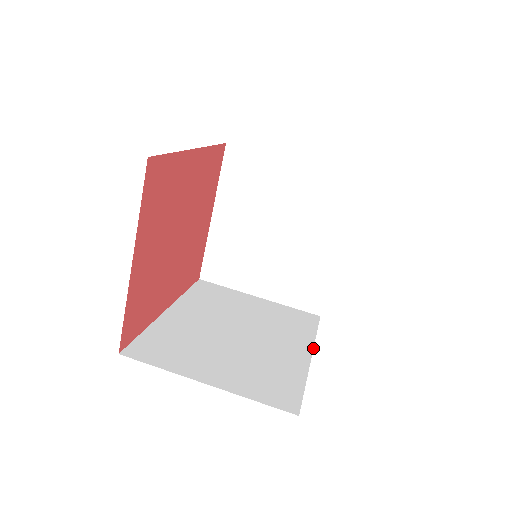
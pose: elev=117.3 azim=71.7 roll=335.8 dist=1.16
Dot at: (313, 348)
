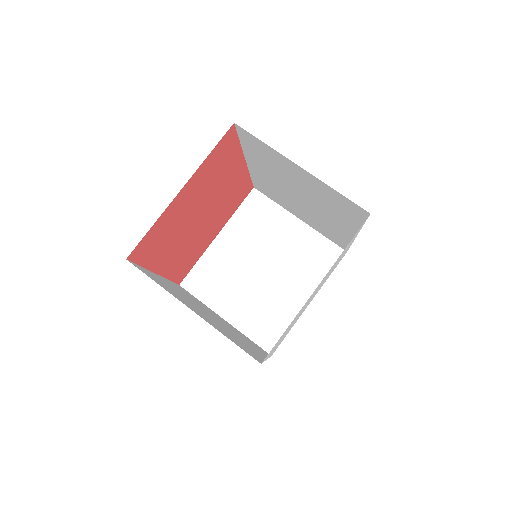
Dot at: occluded
